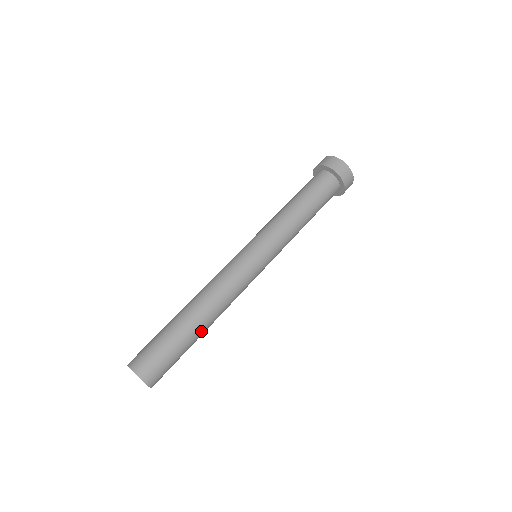
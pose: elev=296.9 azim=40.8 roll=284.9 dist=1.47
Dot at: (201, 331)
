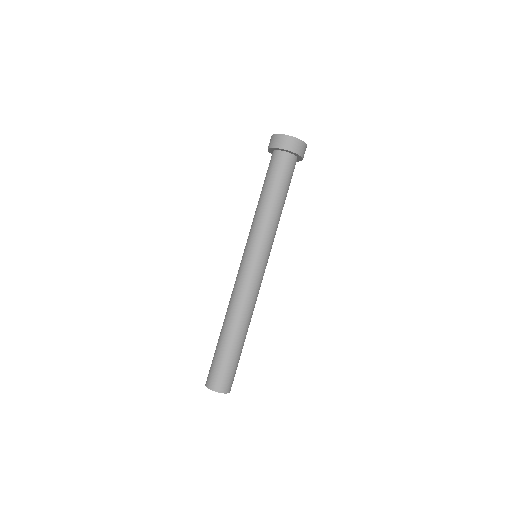
Dot at: (239, 337)
